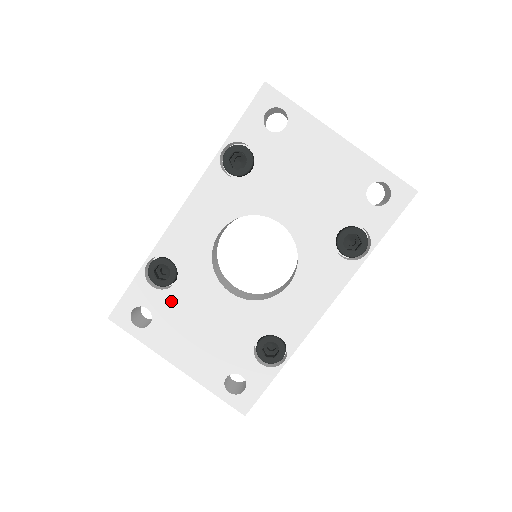
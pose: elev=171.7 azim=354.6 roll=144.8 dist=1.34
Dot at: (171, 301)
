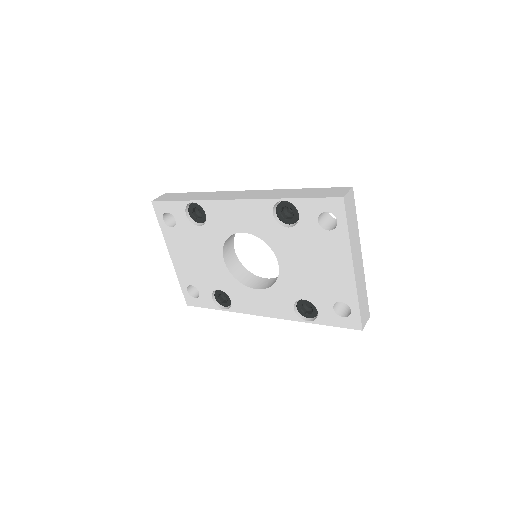
Dot at: (191, 231)
